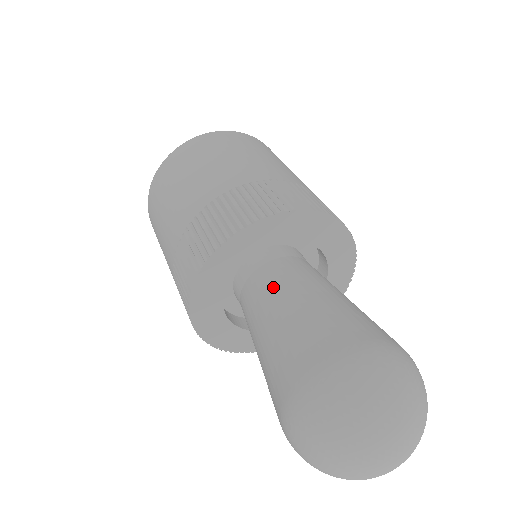
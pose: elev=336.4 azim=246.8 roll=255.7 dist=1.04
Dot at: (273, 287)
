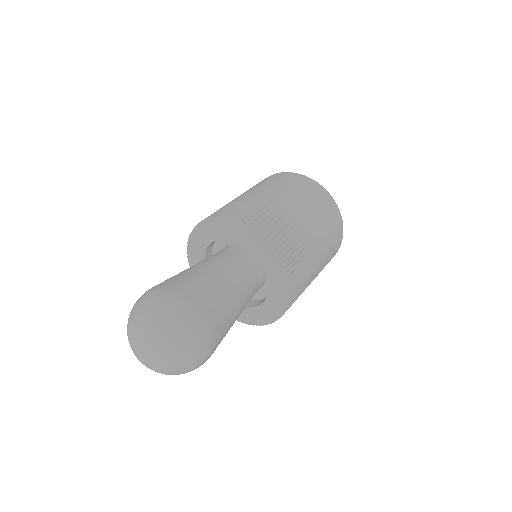
Dot at: (208, 258)
